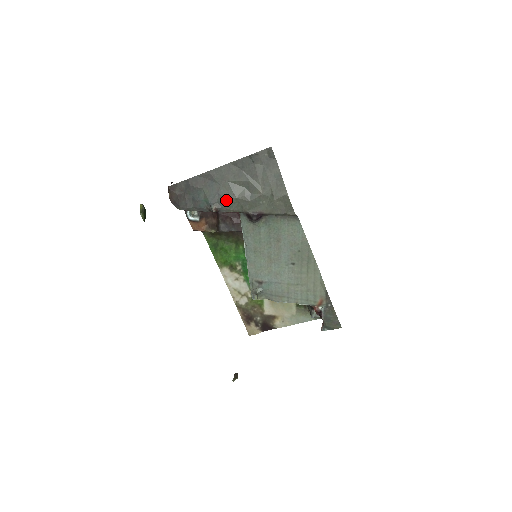
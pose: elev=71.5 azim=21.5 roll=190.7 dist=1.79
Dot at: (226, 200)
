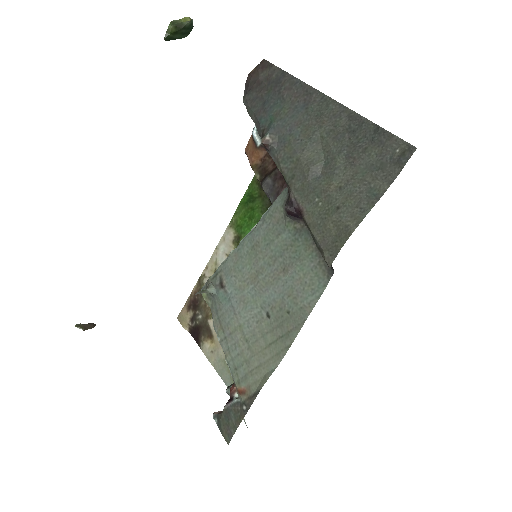
Dot at: (289, 146)
